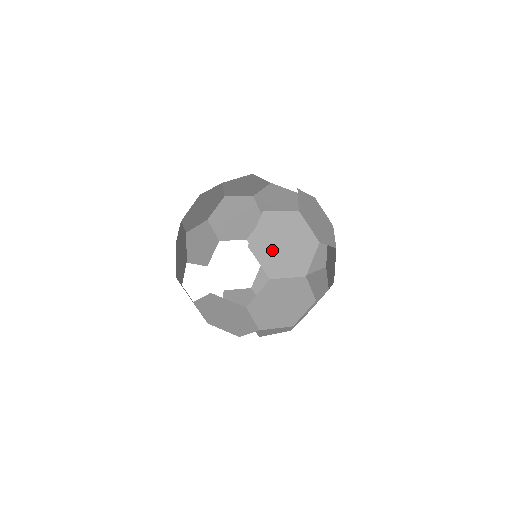
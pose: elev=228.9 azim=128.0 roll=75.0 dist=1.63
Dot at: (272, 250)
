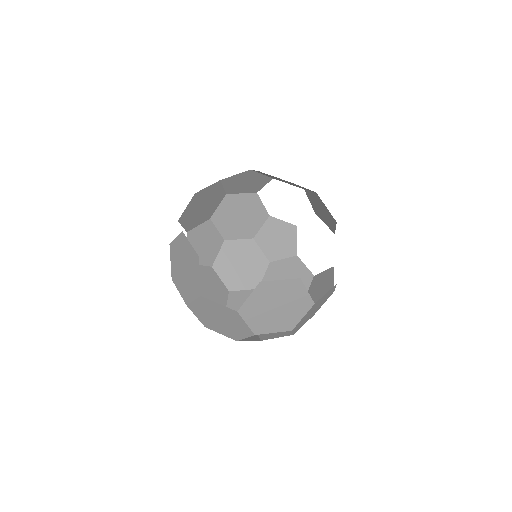
Dot at: occluded
